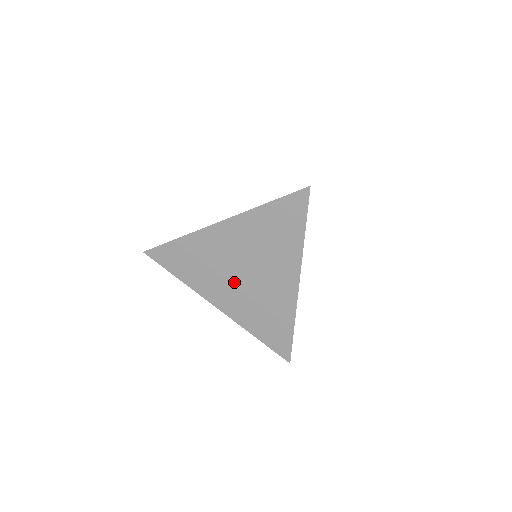
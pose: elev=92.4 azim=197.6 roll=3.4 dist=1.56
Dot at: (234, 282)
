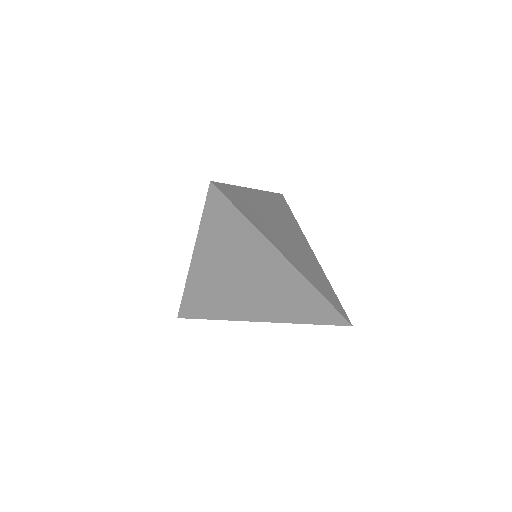
Dot at: (247, 294)
